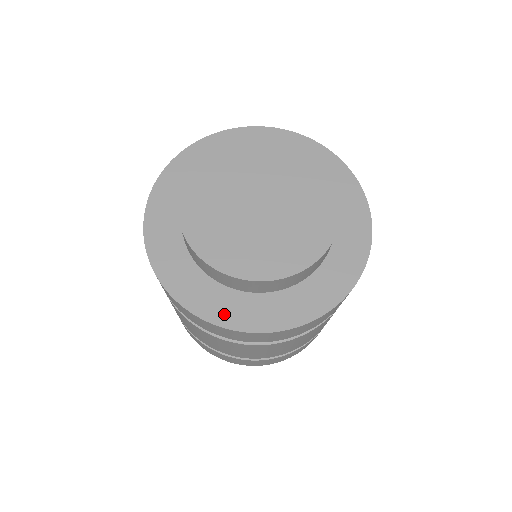
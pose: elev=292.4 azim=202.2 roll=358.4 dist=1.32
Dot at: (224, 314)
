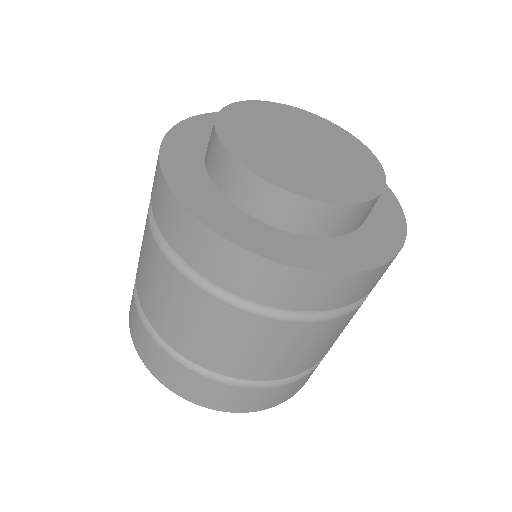
Dot at: (205, 209)
